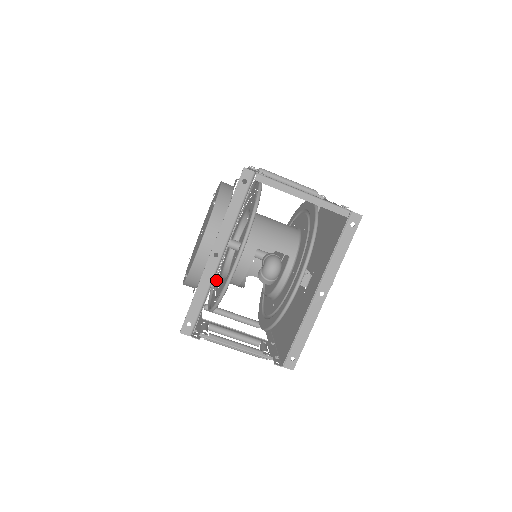
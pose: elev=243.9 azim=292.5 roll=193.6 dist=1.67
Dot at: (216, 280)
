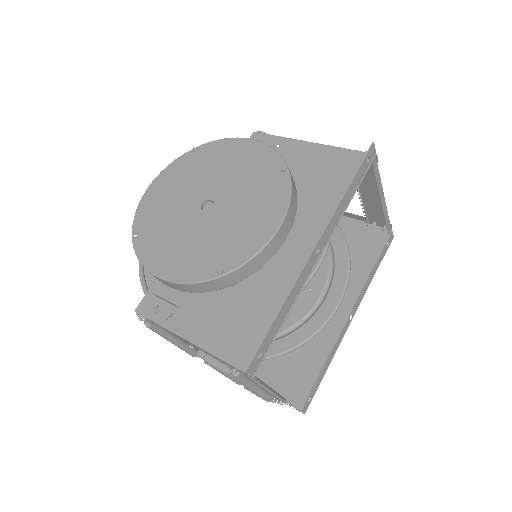
Dot at: occluded
